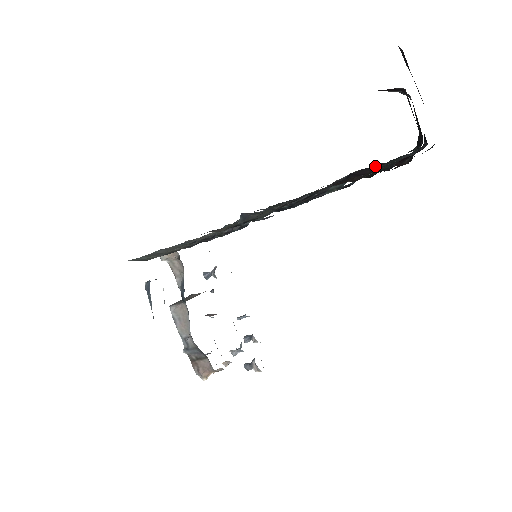
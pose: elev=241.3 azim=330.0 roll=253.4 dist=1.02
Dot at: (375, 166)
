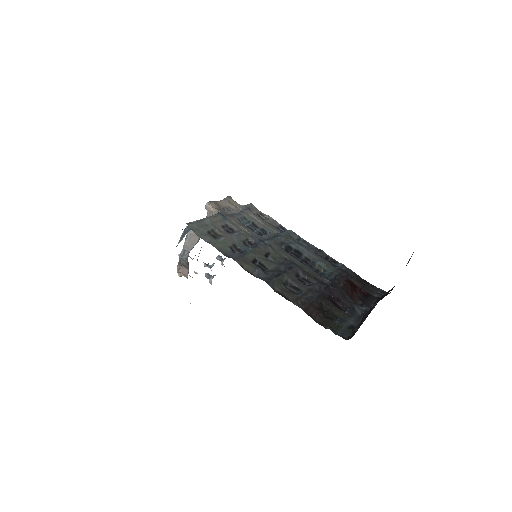
Dot at: (342, 296)
